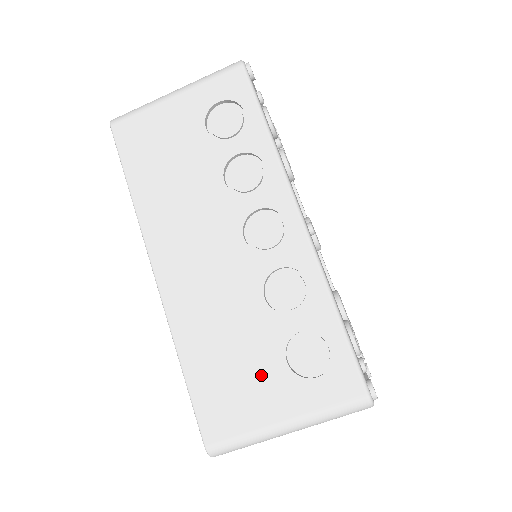
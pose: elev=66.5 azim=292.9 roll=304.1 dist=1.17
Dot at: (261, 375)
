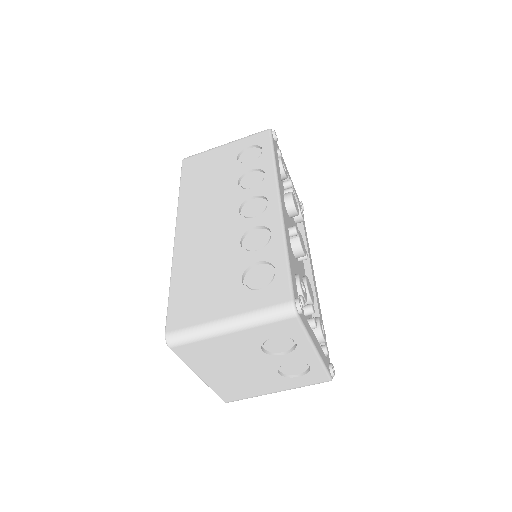
Dot at: (221, 288)
